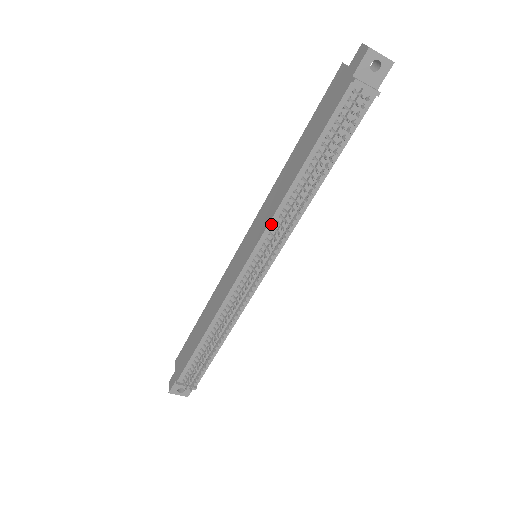
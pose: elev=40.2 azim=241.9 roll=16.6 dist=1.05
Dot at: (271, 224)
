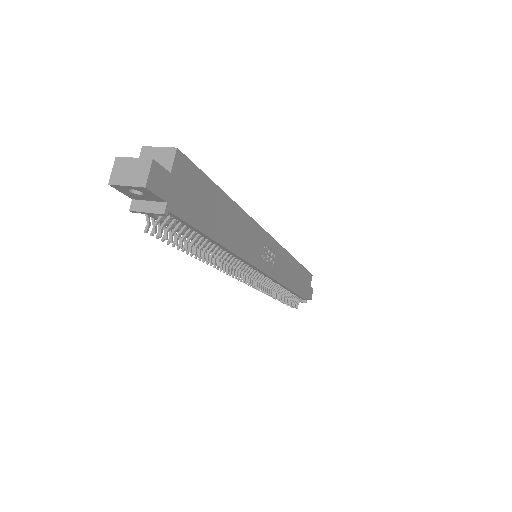
Dot at: occluded
